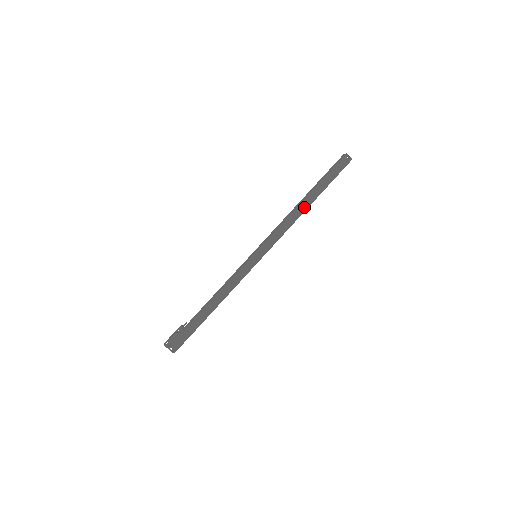
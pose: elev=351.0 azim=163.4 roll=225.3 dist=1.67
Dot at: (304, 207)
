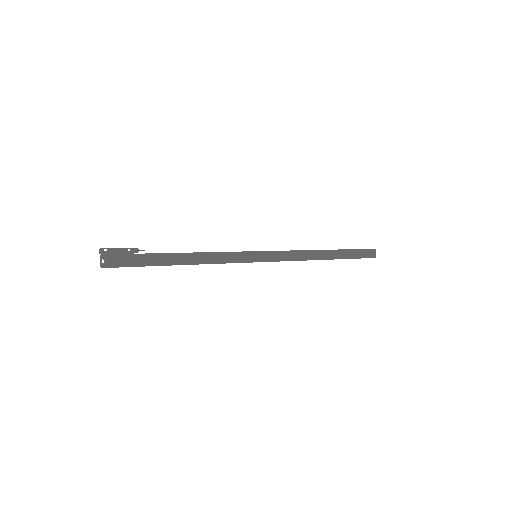
Dot at: (322, 256)
